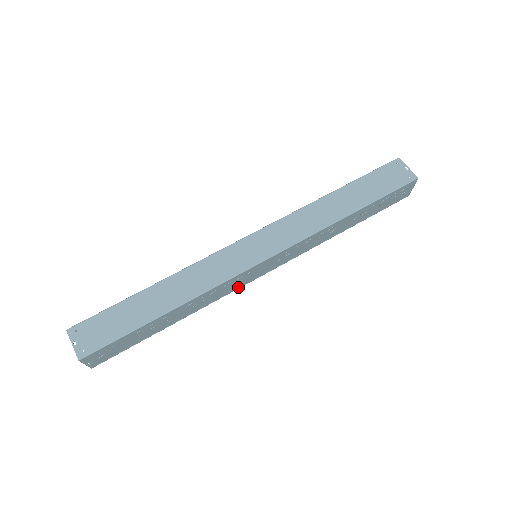
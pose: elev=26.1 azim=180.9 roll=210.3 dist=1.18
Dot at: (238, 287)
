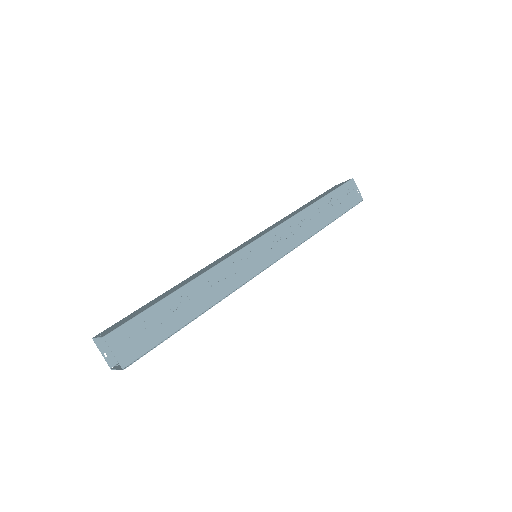
Dot at: (250, 277)
